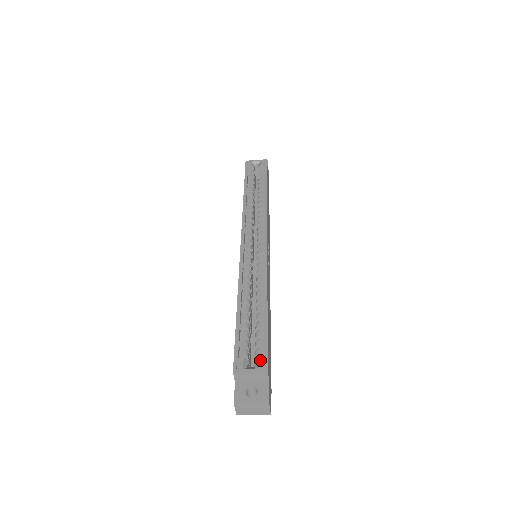
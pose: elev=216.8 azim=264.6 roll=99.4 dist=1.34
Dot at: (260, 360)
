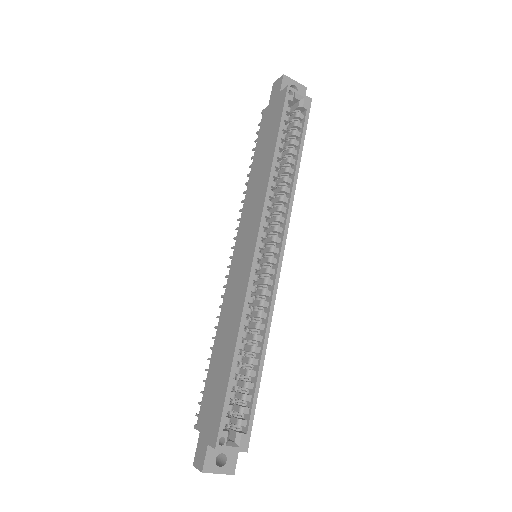
Dot at: (243, 437)
